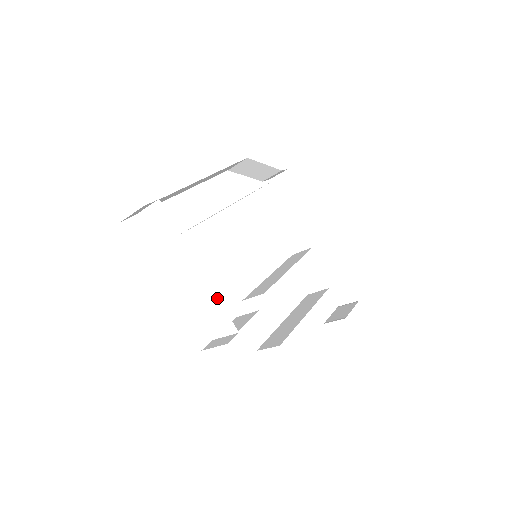
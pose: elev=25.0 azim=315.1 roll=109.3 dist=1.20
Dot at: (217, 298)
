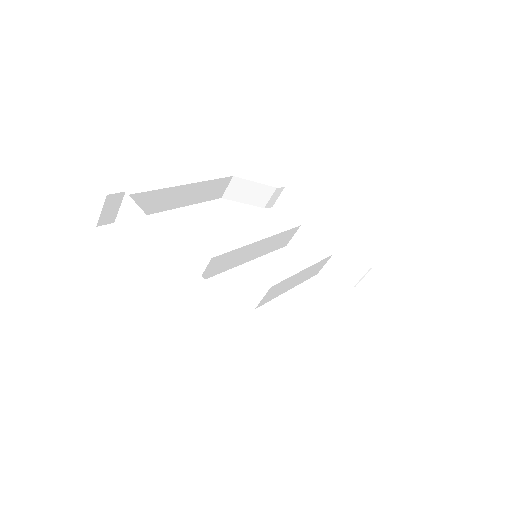
Dot at: (197, 273)
